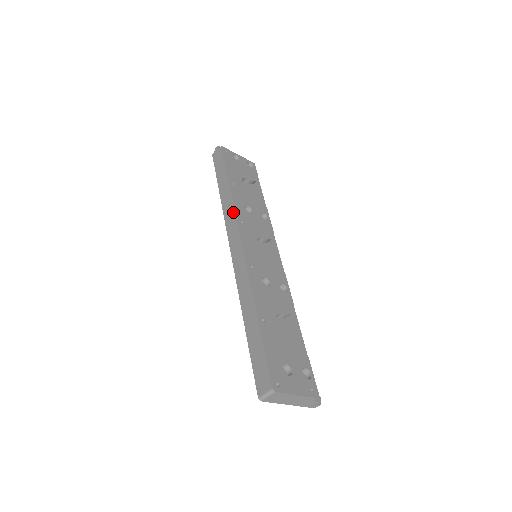
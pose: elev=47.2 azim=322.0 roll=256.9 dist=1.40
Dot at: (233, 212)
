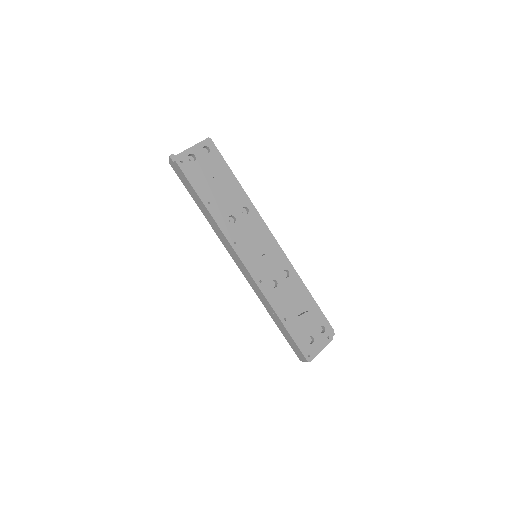
Dot at: (224, 237)
